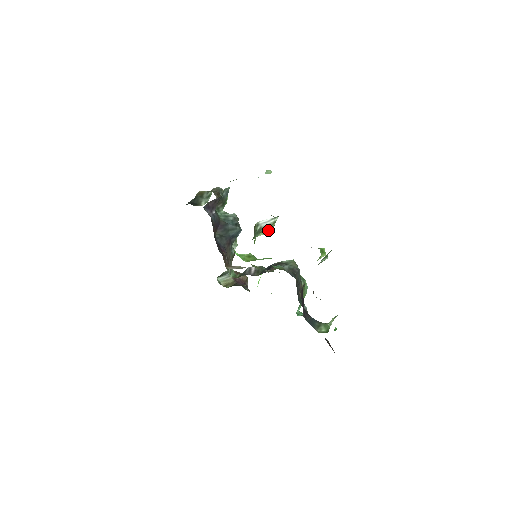
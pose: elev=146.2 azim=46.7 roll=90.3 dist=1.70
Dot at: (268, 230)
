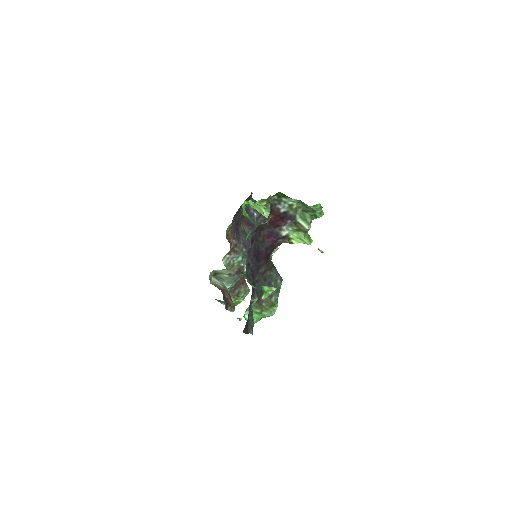
Dot at: occluded
